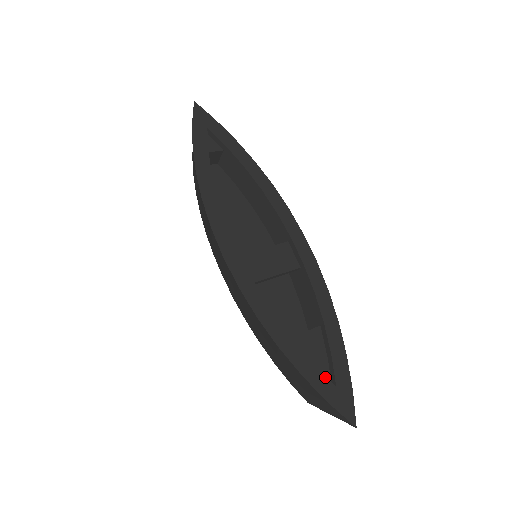
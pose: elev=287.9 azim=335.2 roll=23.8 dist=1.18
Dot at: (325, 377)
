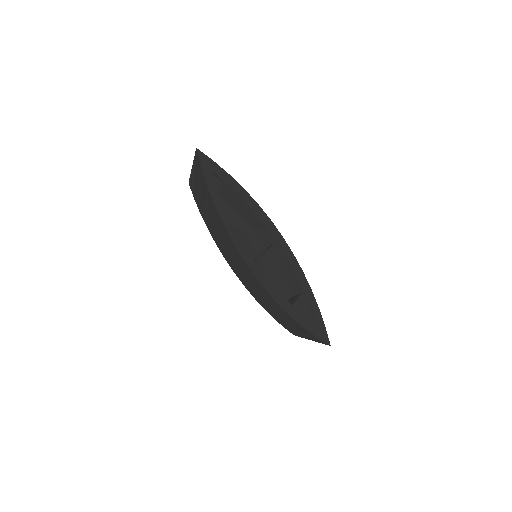
Dot at: (313, 324)
